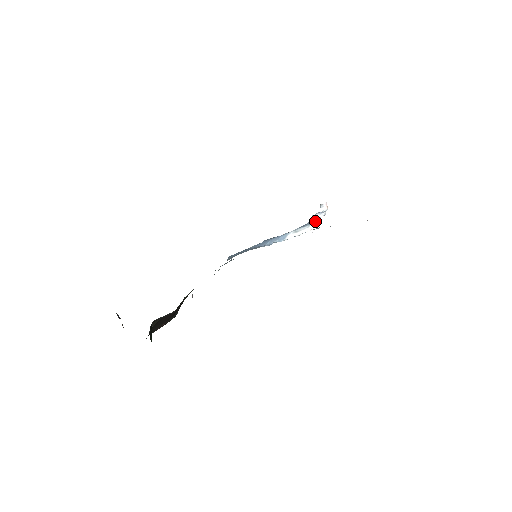
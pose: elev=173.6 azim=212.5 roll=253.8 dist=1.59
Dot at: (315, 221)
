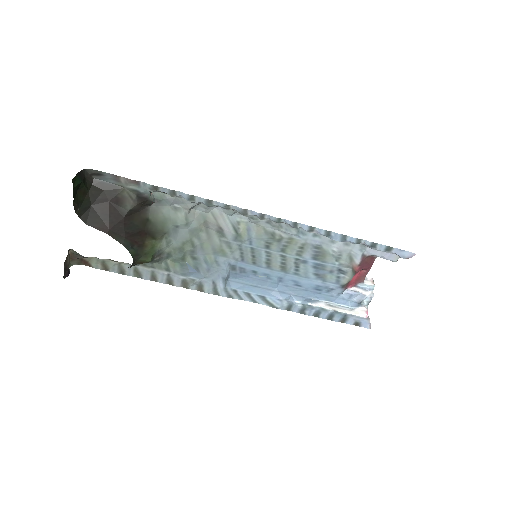
Dot at: (361, 309)
